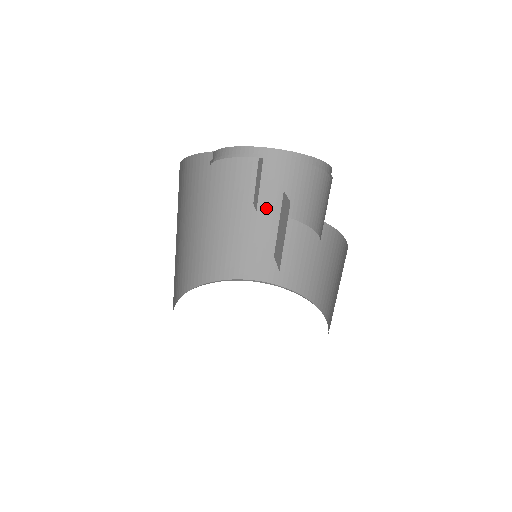
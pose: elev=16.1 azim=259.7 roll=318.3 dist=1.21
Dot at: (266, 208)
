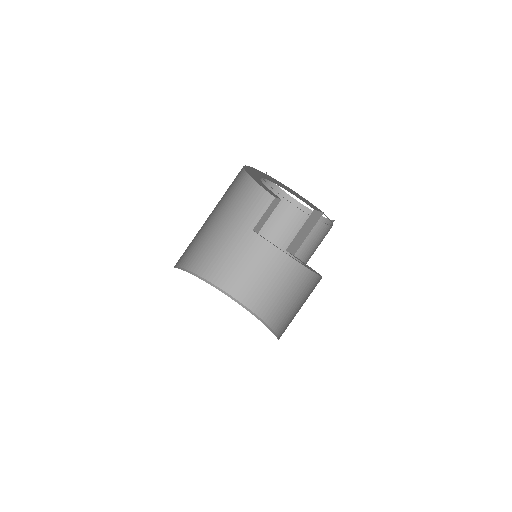
Dot at: (265, 234)
